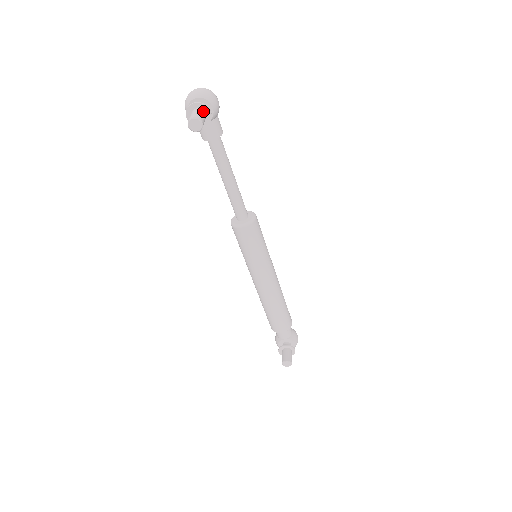
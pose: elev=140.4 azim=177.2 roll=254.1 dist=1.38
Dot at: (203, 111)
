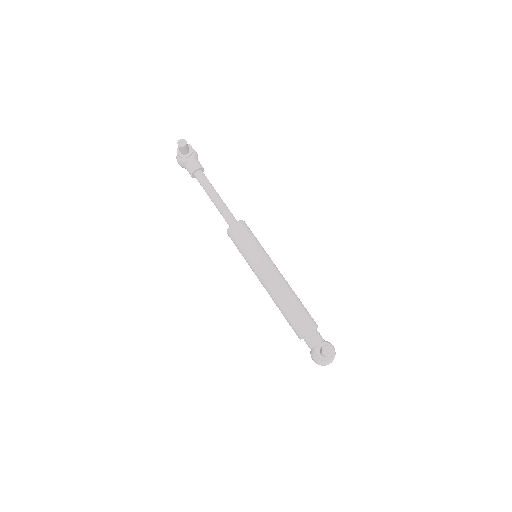
Dot at: occluded
